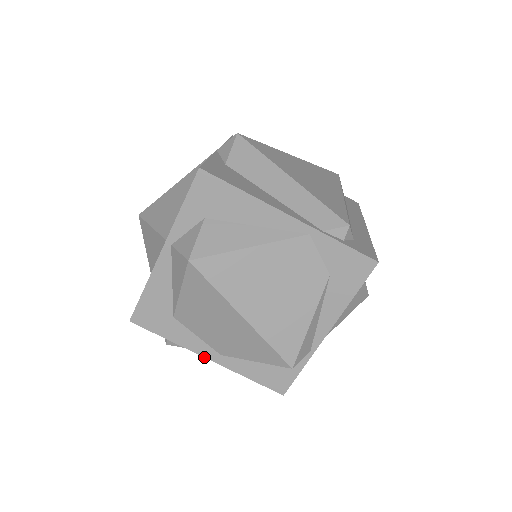
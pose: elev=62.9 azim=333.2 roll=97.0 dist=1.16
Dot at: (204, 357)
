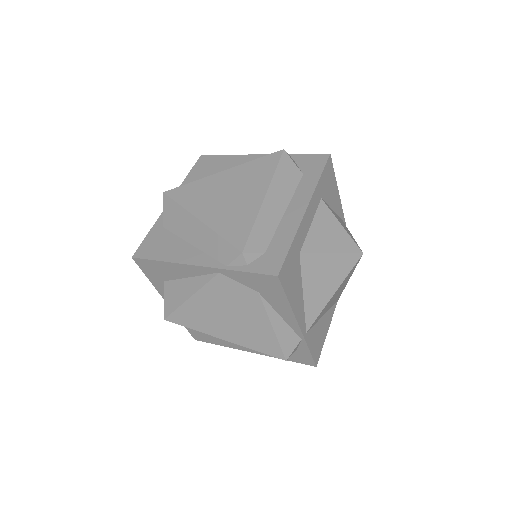
Dot at: occluded
